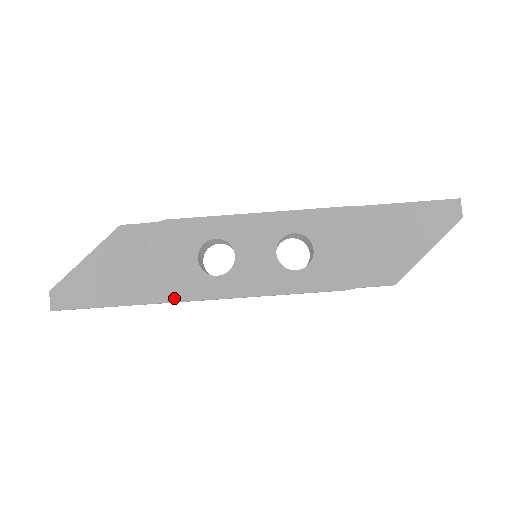
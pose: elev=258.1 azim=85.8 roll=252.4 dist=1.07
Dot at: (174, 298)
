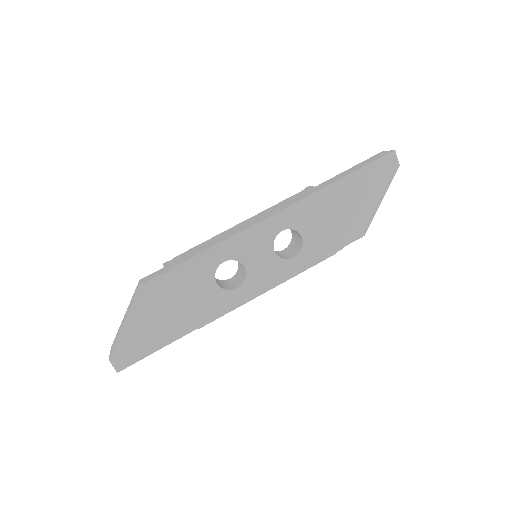
Dot at: (211, 319)
